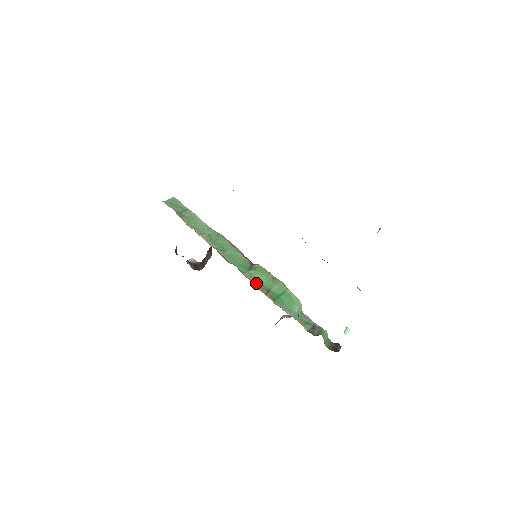
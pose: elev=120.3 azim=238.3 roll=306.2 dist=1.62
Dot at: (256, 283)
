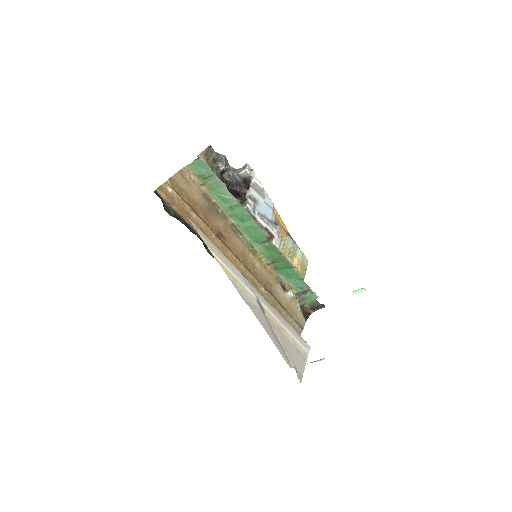
Dot at: (264, 255)
